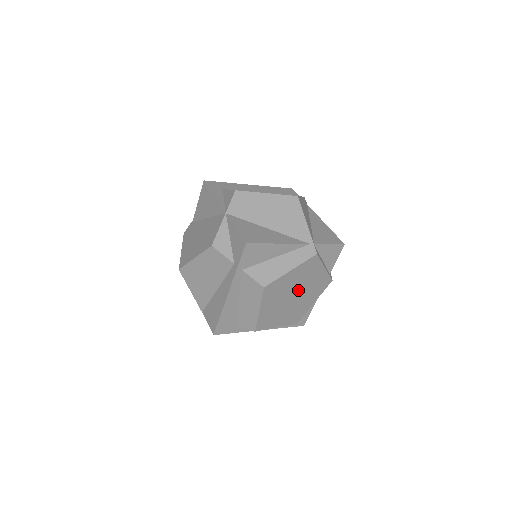
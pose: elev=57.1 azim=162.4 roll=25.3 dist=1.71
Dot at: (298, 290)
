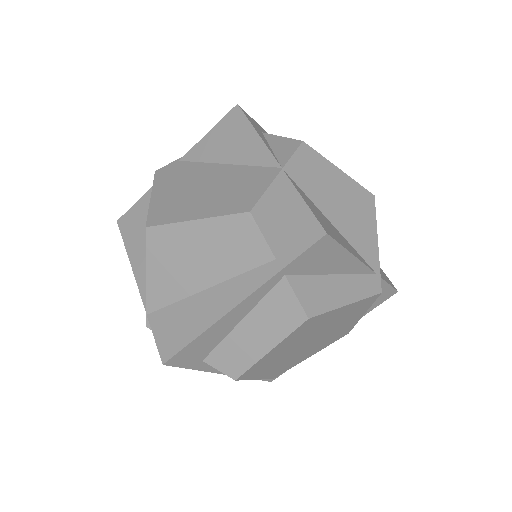
Dot at: (321, 335)
